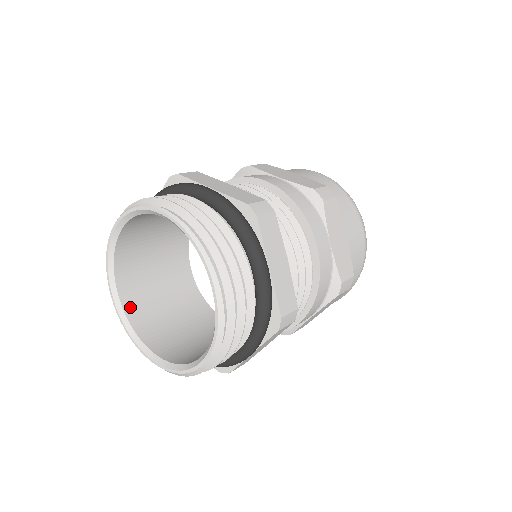
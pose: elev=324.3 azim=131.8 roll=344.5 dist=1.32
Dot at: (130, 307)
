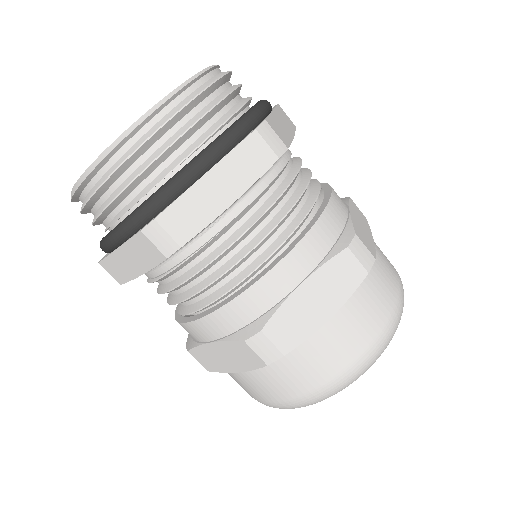
Dot at: occluded
